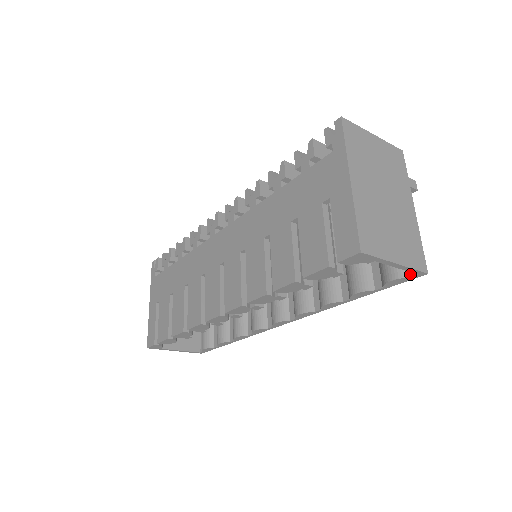
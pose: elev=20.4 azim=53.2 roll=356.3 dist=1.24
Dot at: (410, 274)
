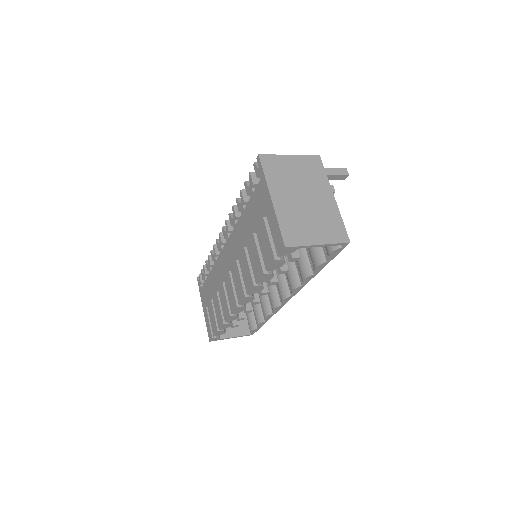
Dot at: (340, 246)
